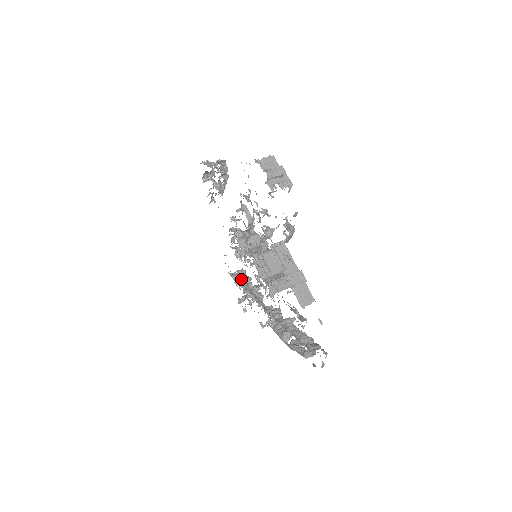
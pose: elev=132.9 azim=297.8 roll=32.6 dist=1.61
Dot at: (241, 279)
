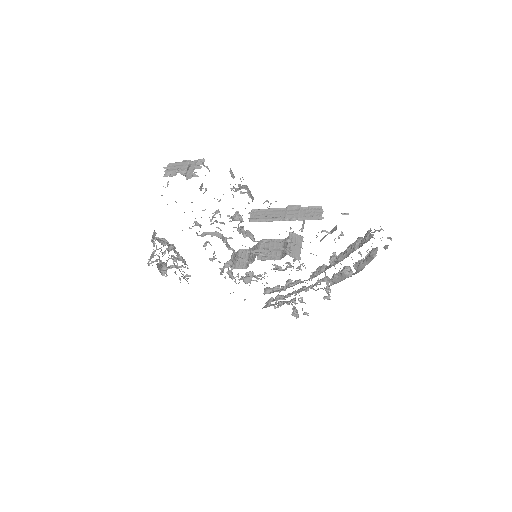
Dot at: (274, 299)
